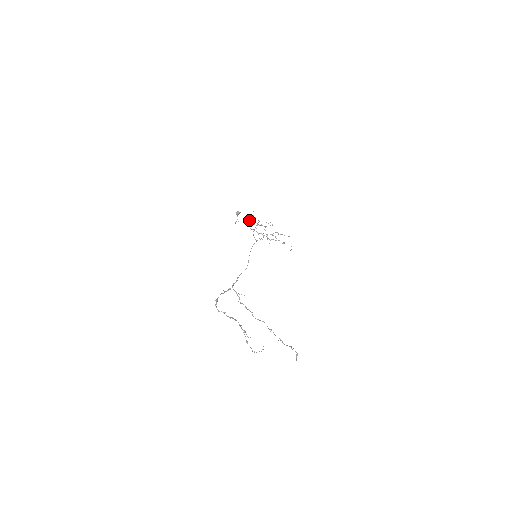
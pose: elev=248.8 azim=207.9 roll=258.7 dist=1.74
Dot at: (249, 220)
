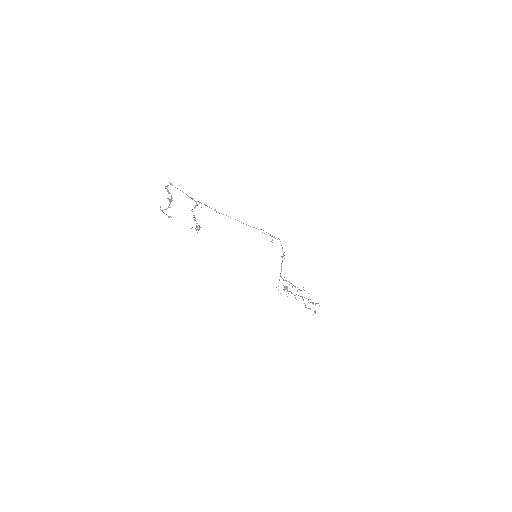
Dot at: (281, 264)
